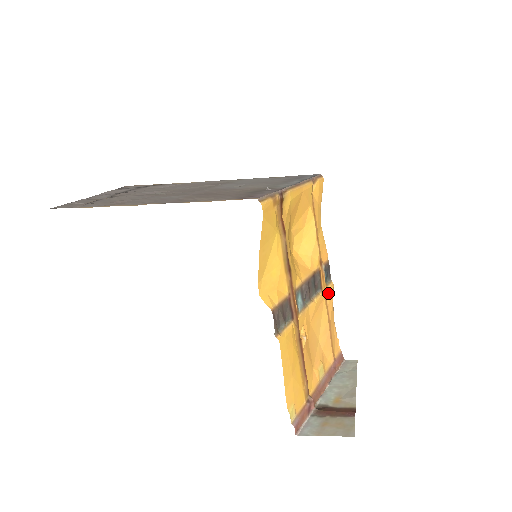
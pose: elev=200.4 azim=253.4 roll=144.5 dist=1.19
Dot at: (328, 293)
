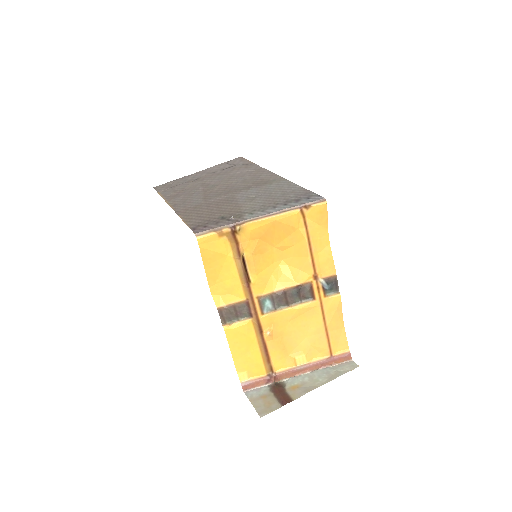
Dot at: (328, 302)
